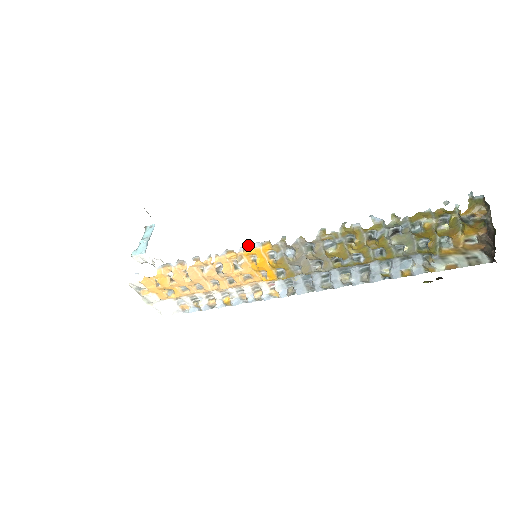
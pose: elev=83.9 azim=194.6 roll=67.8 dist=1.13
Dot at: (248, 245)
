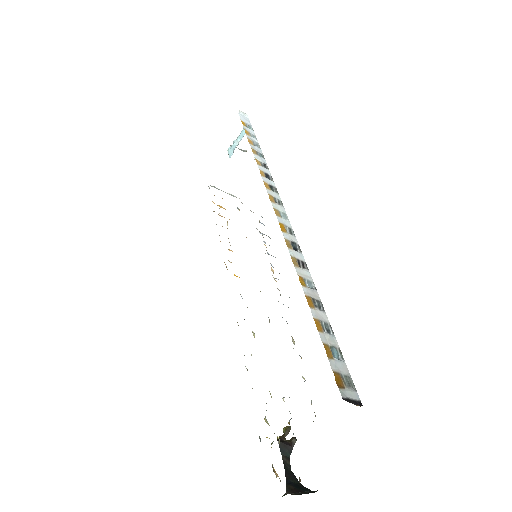
Dot at: occluded
